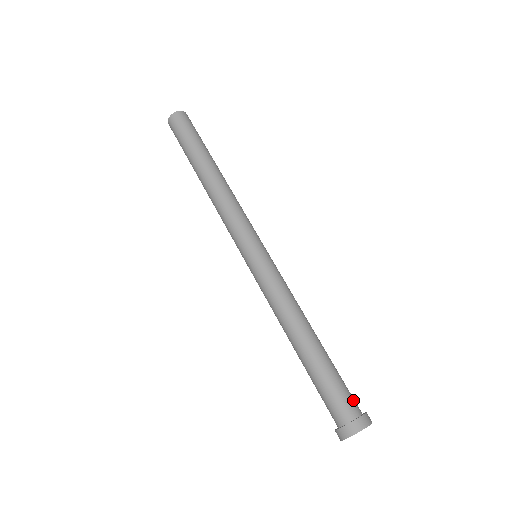
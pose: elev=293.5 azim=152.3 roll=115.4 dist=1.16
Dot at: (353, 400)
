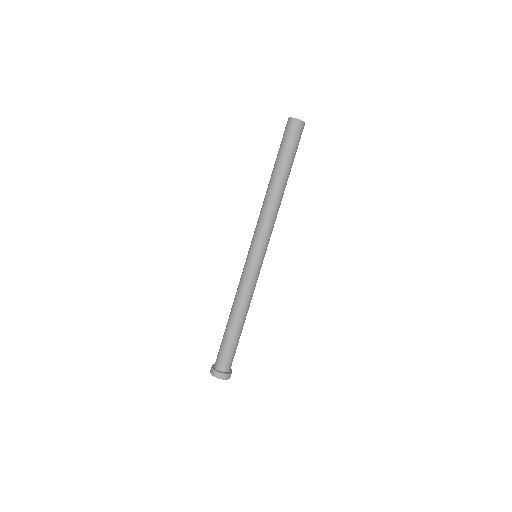
Dot at: (223, 363)
